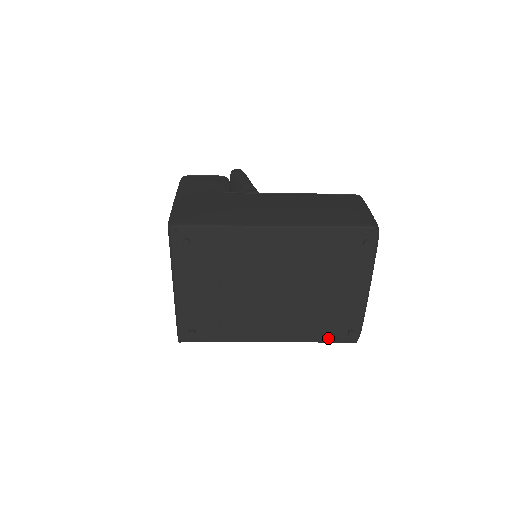
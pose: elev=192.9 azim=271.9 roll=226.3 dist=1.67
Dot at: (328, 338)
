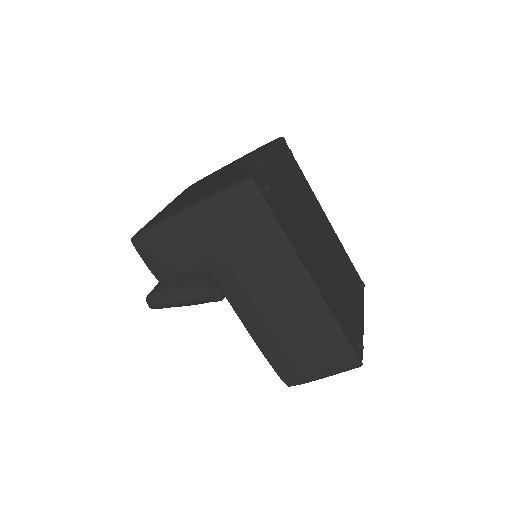
Dot at: (346, 333)
